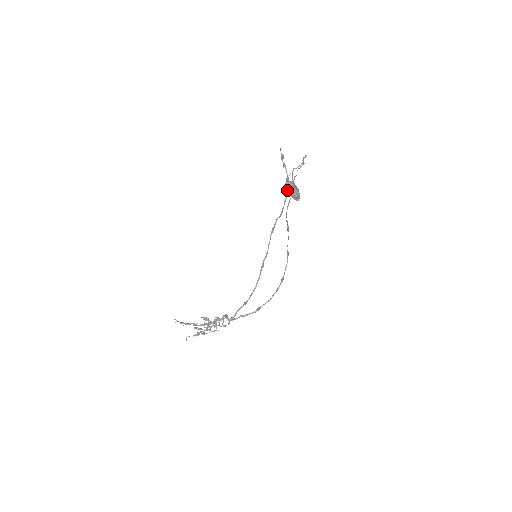
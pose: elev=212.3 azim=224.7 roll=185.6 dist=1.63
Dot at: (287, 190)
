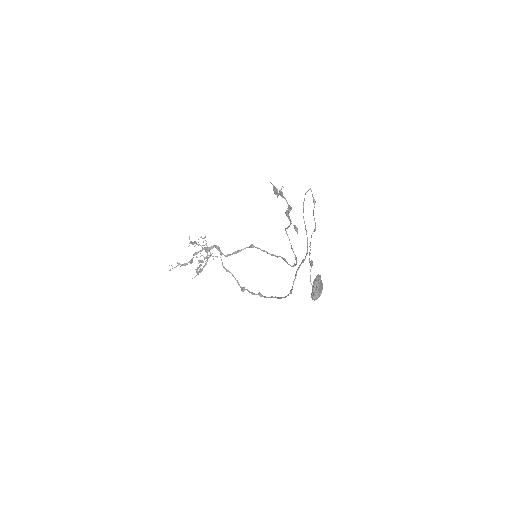
Dot at: occluded
